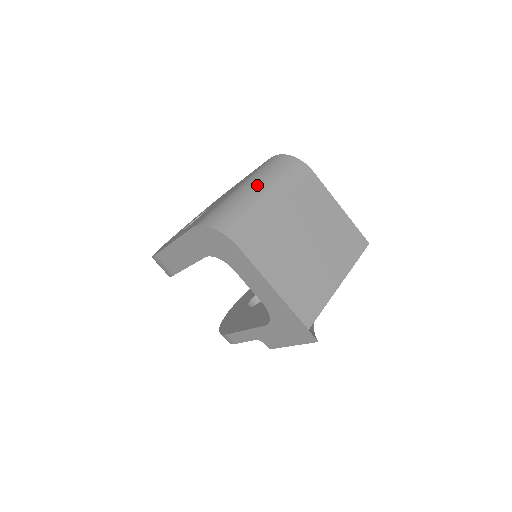
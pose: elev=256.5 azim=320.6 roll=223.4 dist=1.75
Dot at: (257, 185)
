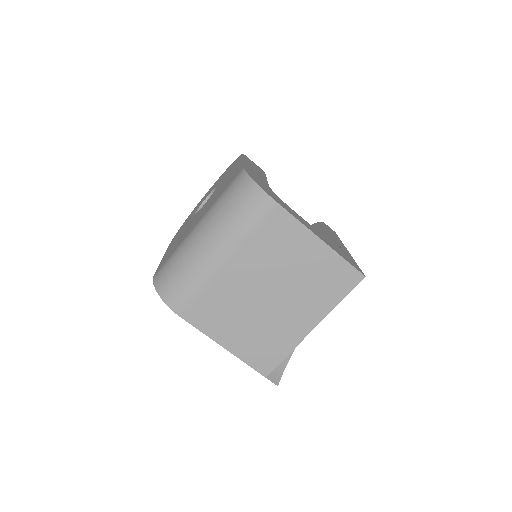
Dot at: (207, 234)
